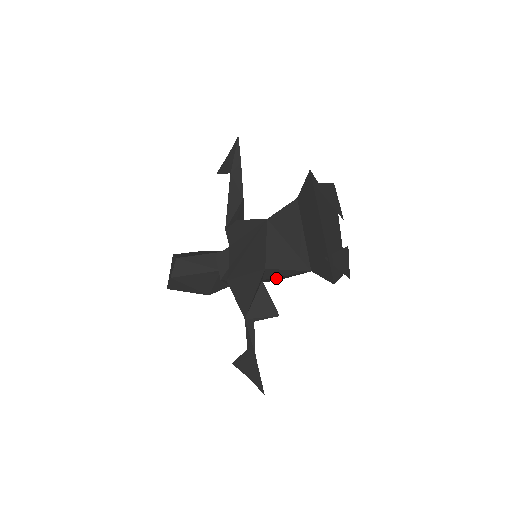
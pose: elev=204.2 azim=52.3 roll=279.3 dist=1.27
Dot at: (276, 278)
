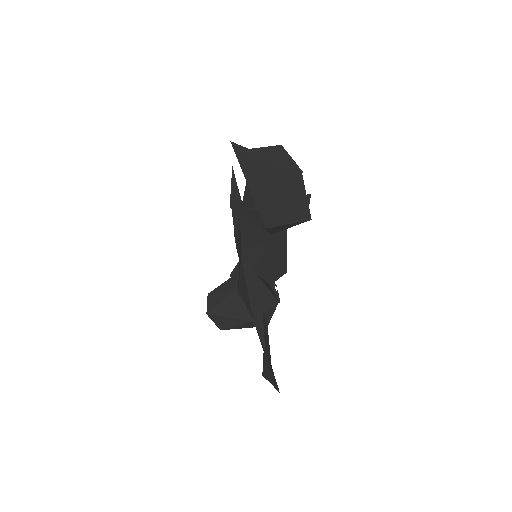
Dot at: (267, 265)
